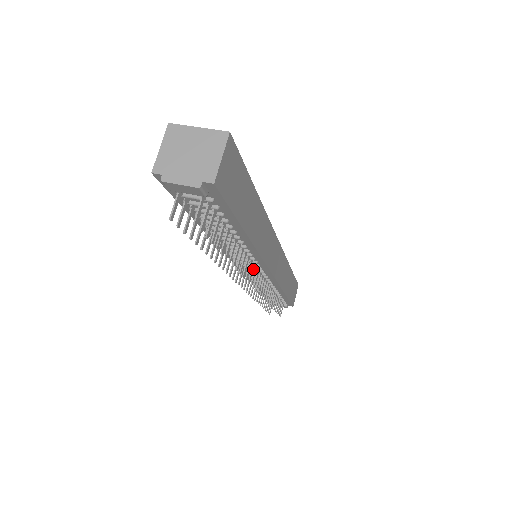
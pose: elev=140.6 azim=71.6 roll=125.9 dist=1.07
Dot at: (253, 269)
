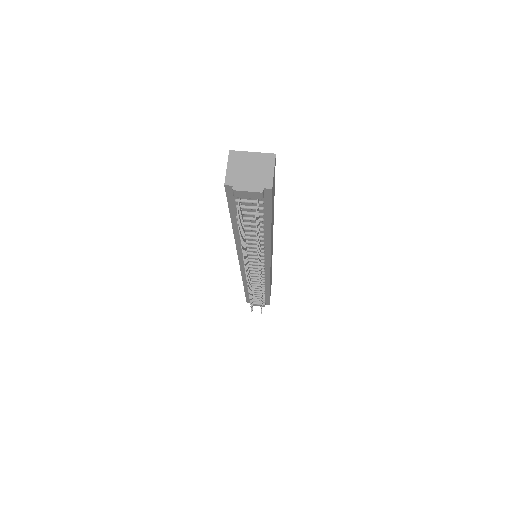
Dot at: (256, 266)
